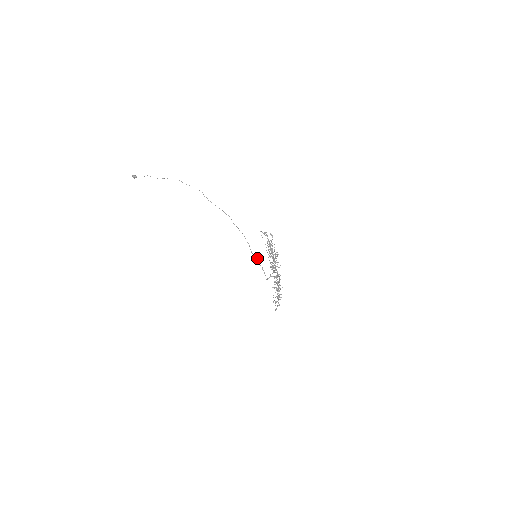
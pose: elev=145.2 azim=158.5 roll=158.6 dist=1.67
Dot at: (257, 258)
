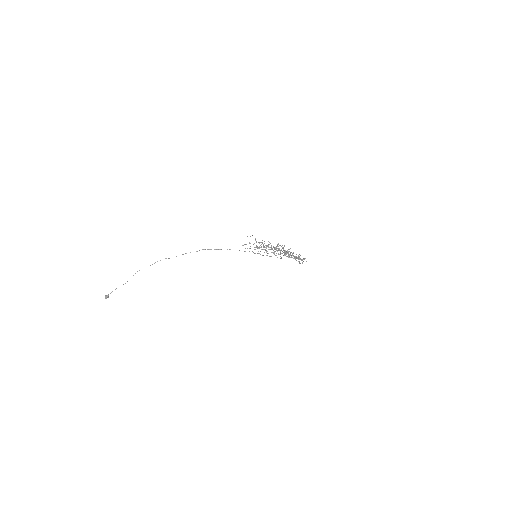
Dot at: occluded
